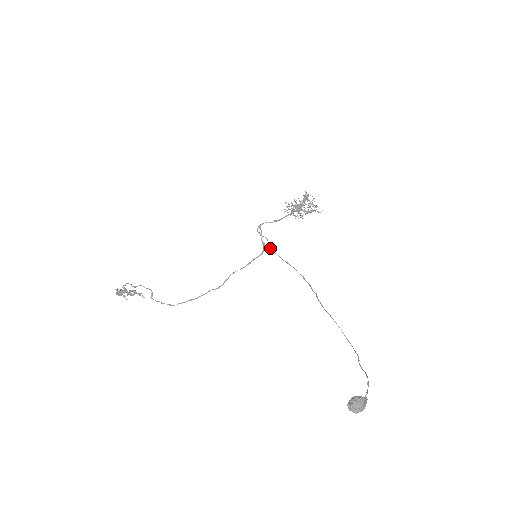
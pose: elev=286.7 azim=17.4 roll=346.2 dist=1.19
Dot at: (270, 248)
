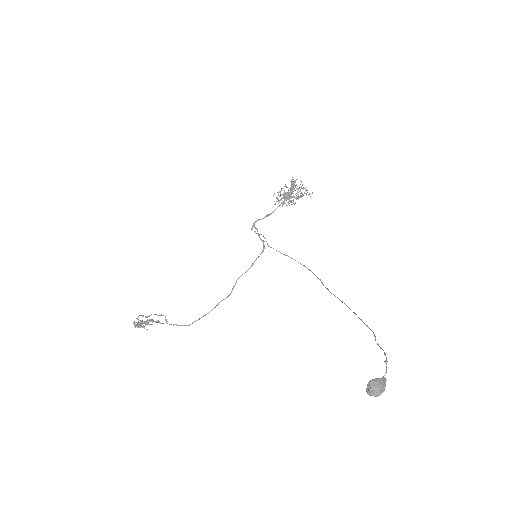
Dot at: occluded
